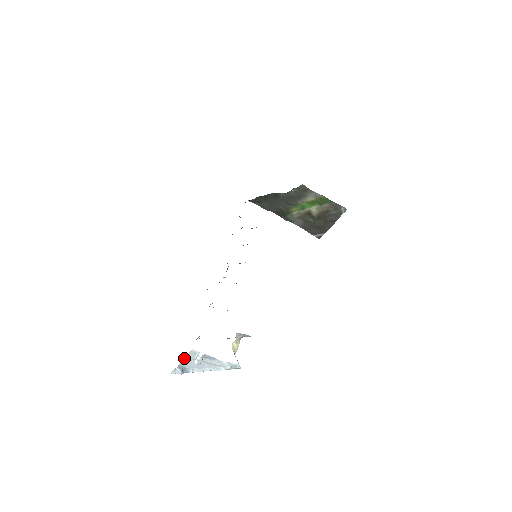
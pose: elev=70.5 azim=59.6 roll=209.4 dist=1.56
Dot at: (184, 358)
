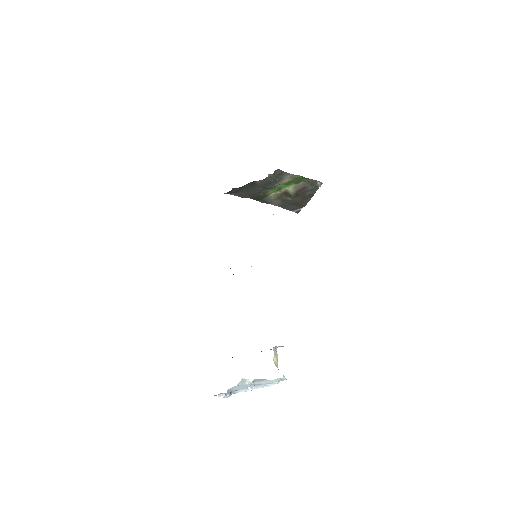
Dot at: (234, 386)
